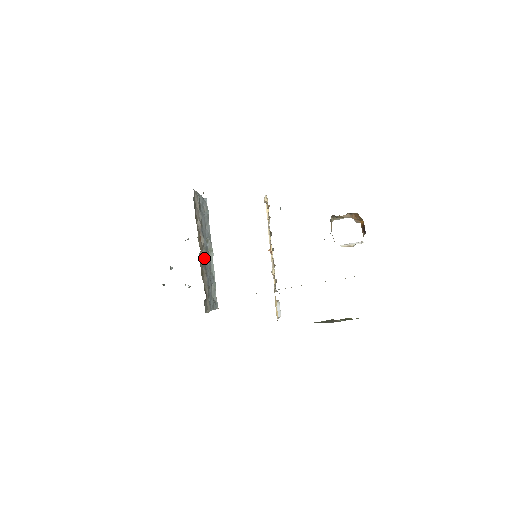
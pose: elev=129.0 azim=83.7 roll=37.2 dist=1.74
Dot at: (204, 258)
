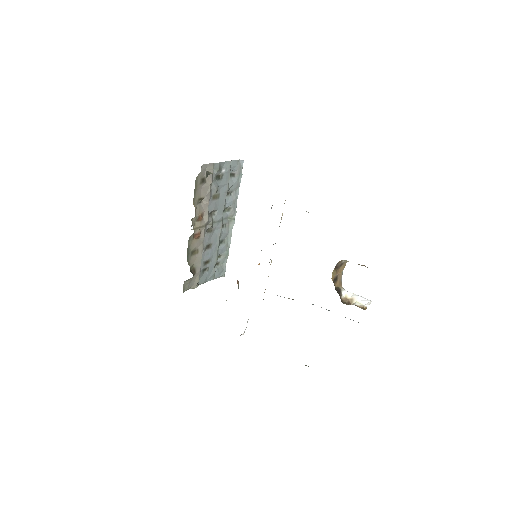
Dot at: (210, 232)
